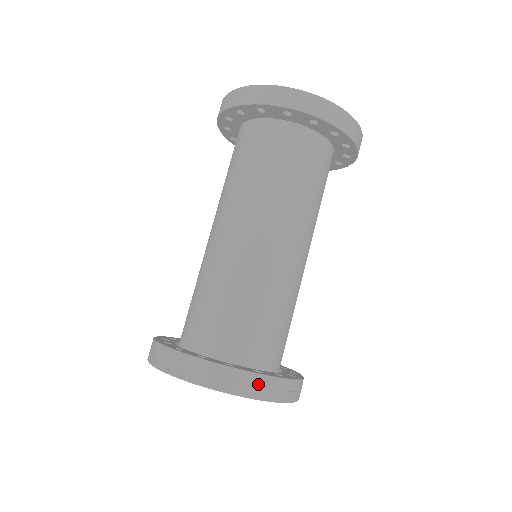
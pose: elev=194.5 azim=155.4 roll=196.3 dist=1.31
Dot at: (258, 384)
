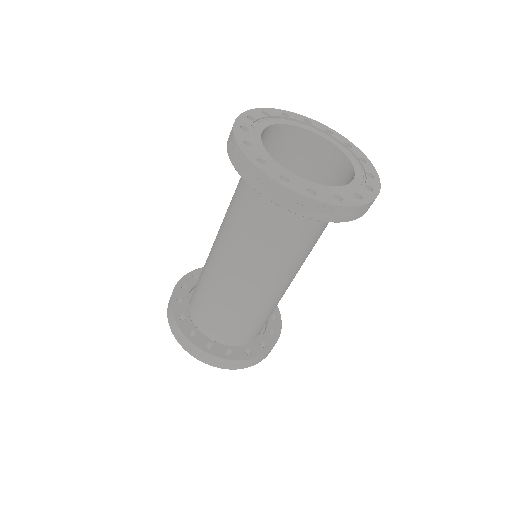
Dot at: (202, 355)
